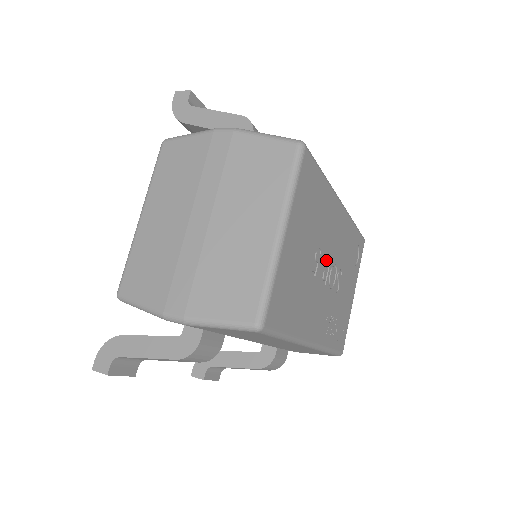
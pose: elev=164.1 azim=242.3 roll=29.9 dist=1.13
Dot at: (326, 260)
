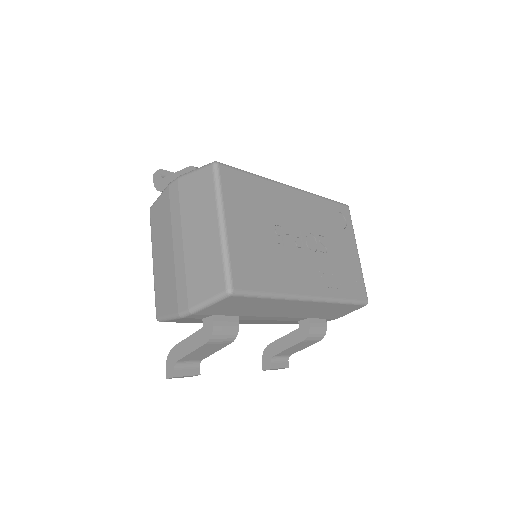
Dot at: (293, 232)
